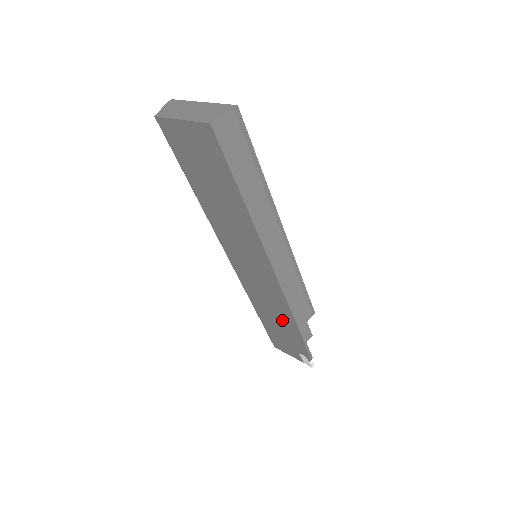
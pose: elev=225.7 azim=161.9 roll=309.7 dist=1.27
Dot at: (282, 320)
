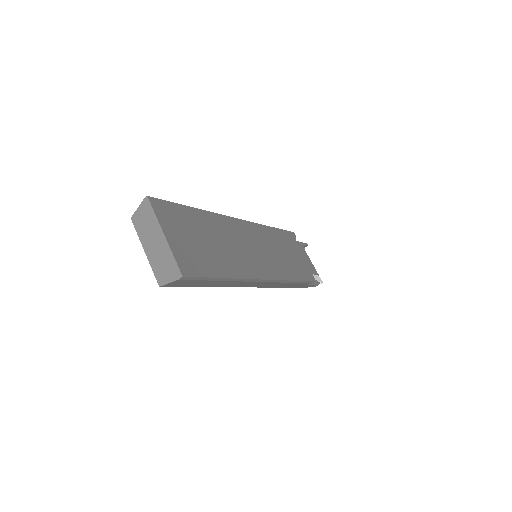
Dot at: occluded
